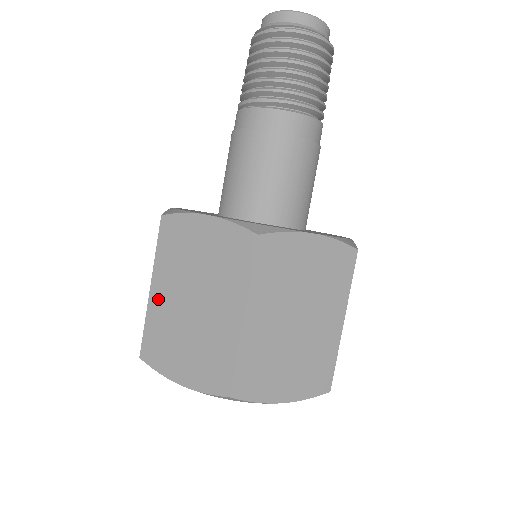
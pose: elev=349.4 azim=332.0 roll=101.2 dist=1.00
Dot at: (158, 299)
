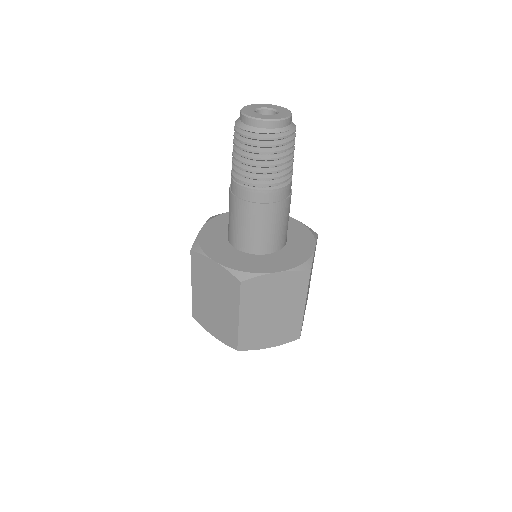
Dot at: (247, 321)
